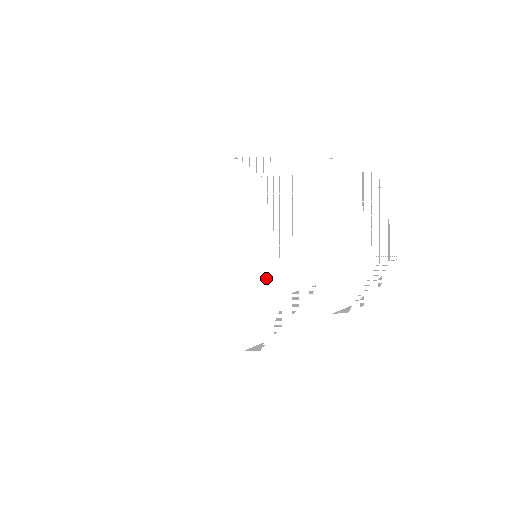
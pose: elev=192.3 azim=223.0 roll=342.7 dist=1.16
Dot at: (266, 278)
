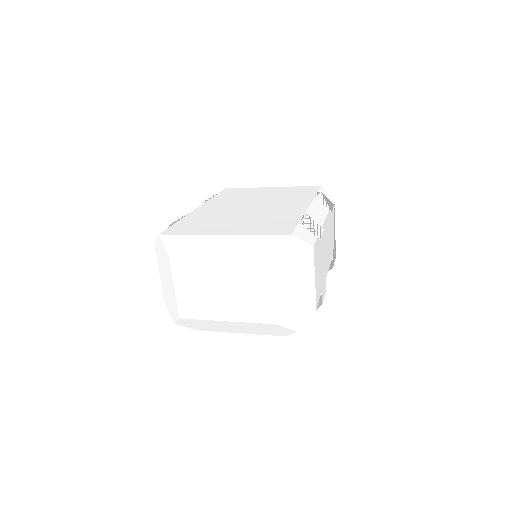
Dot at: (317, 299)
